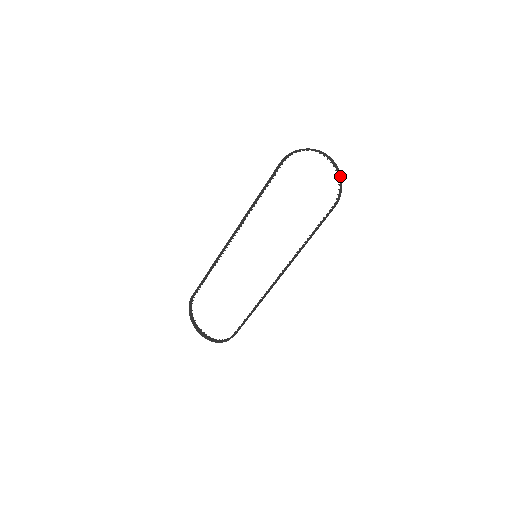
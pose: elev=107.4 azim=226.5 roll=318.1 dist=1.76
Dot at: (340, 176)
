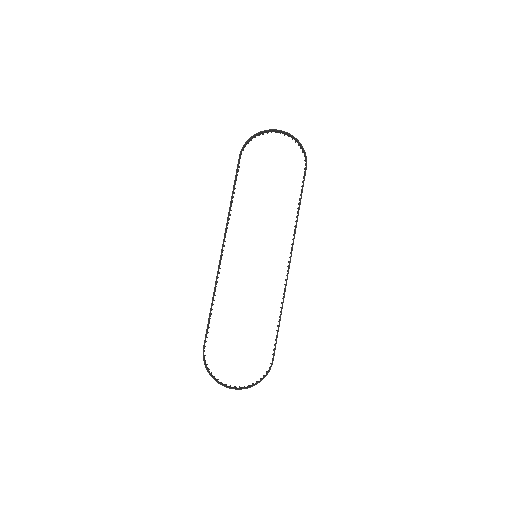
Dot at: (297, 141)
